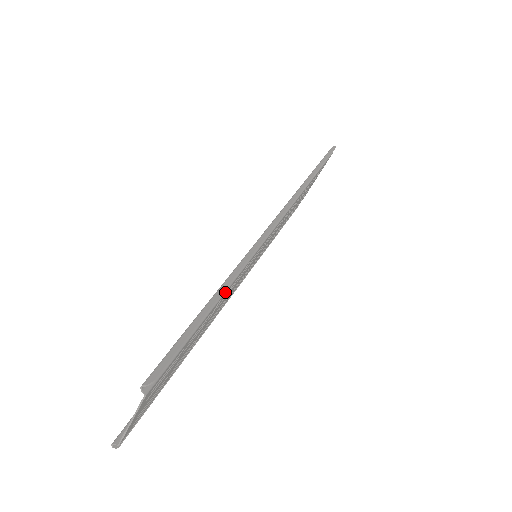
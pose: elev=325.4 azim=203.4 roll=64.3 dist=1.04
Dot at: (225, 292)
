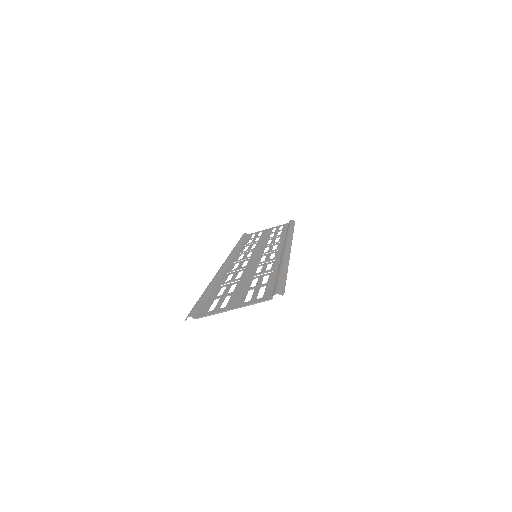
Dot at: occluded
